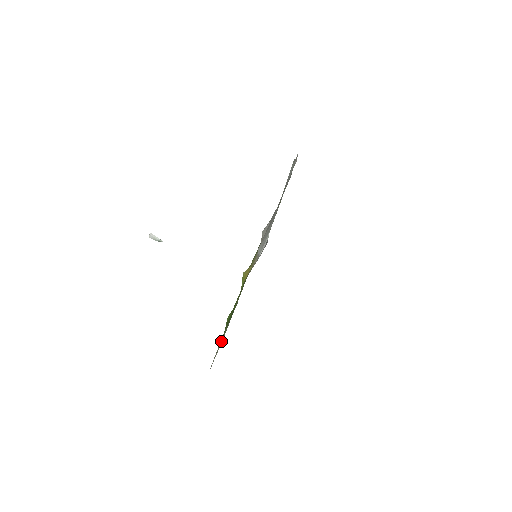
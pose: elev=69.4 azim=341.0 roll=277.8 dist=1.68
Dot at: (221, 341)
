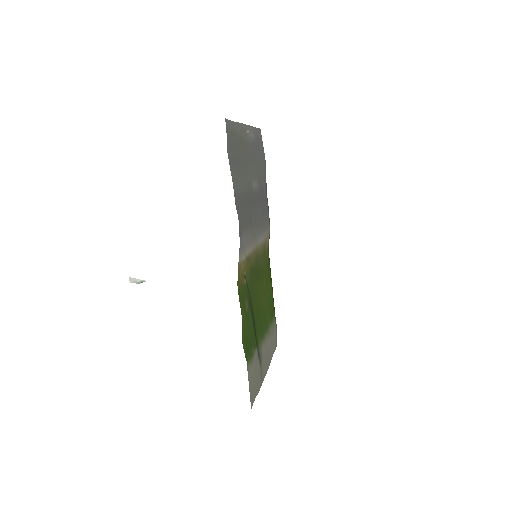
Dot at: (247, 366)
